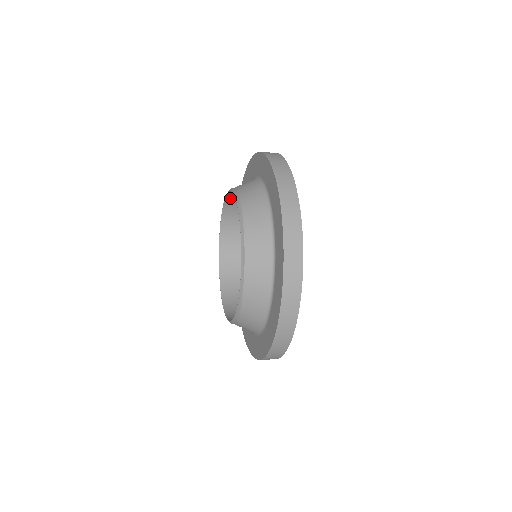
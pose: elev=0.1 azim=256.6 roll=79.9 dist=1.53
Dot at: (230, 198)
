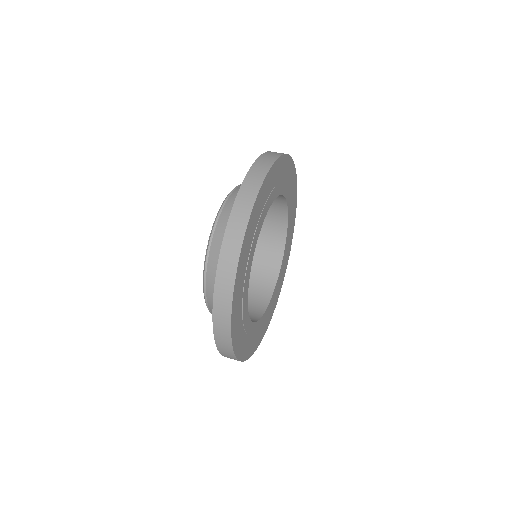
Dot at: occluded
